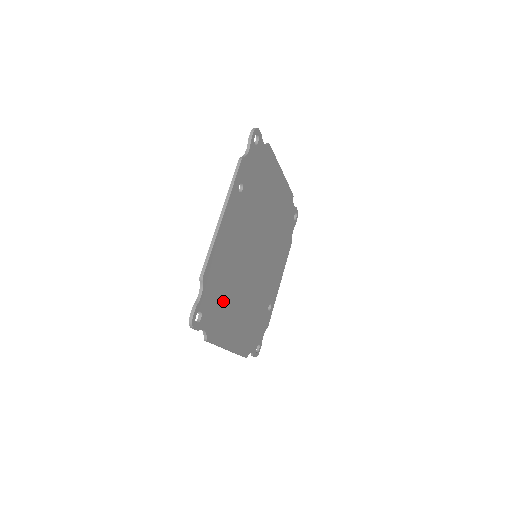
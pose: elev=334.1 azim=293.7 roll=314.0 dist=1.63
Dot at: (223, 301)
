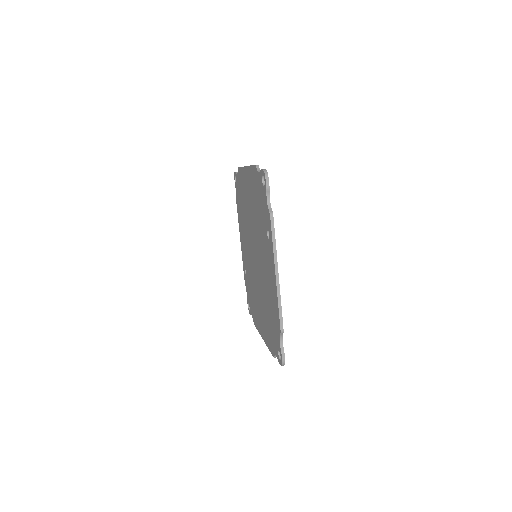
Dot at: occluded
